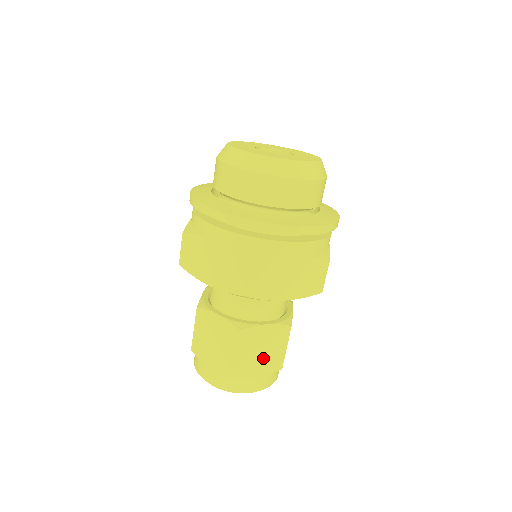
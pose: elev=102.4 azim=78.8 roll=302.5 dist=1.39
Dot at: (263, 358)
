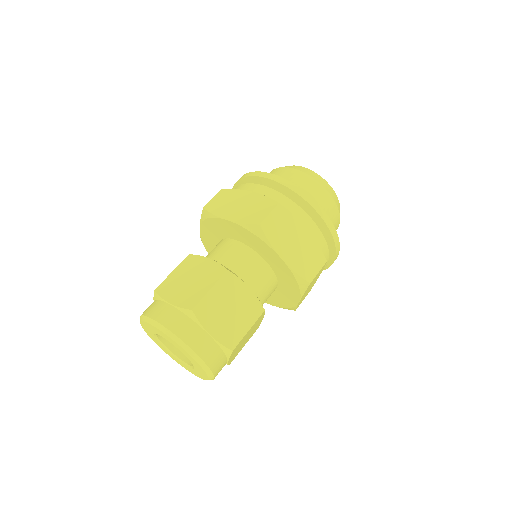
Dot at: (226, 319)
